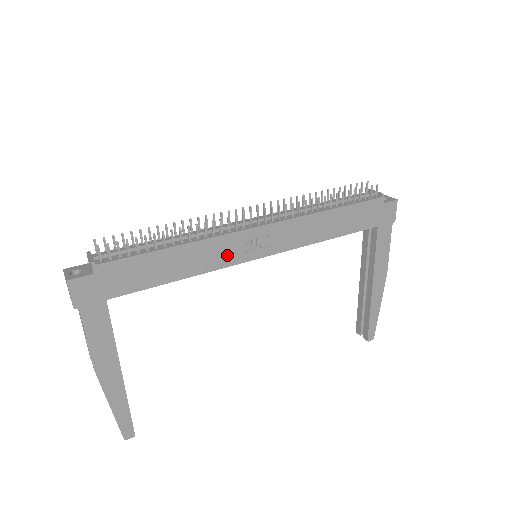
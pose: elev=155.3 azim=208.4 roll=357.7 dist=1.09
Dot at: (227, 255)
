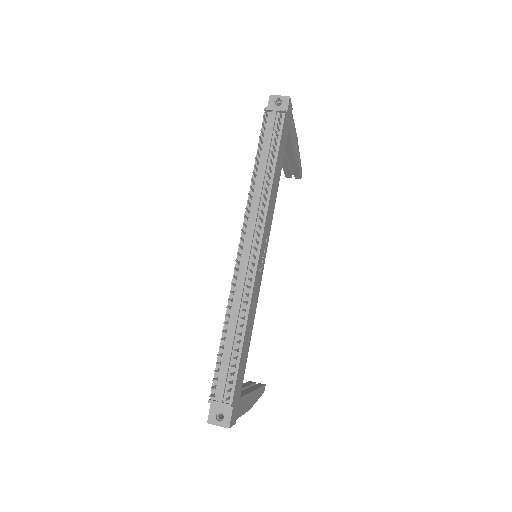
Dot at: (257, 288)
